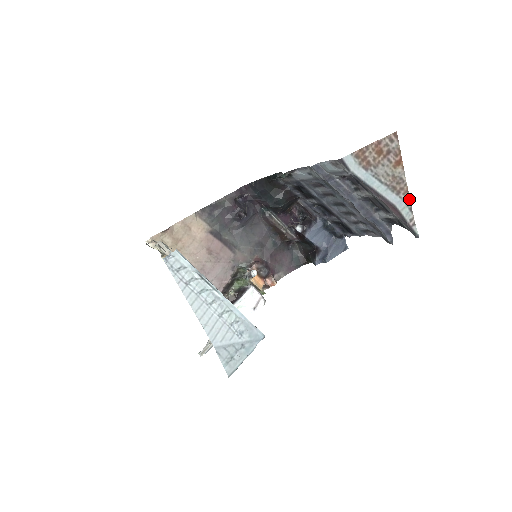
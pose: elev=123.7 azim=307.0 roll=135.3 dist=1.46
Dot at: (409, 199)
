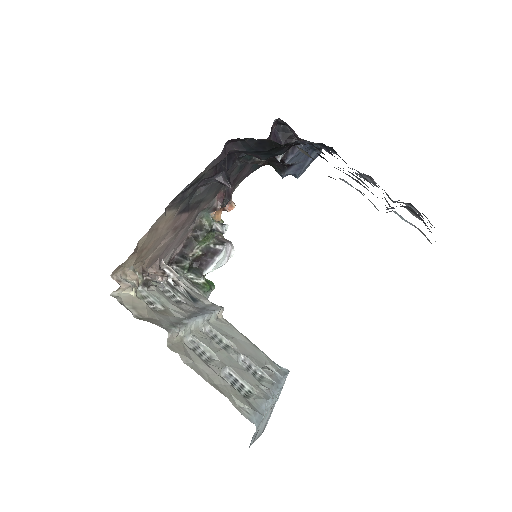
Dot at: occluded
